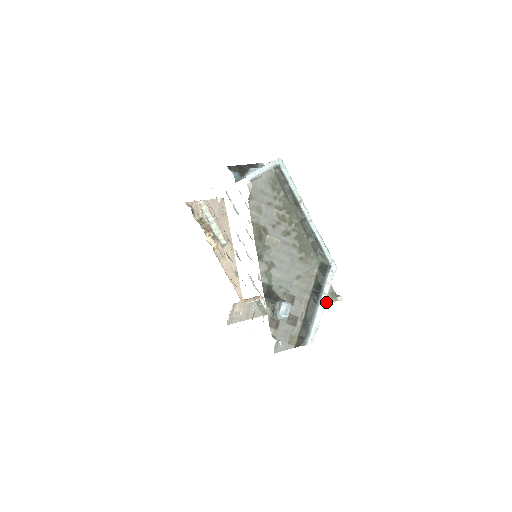
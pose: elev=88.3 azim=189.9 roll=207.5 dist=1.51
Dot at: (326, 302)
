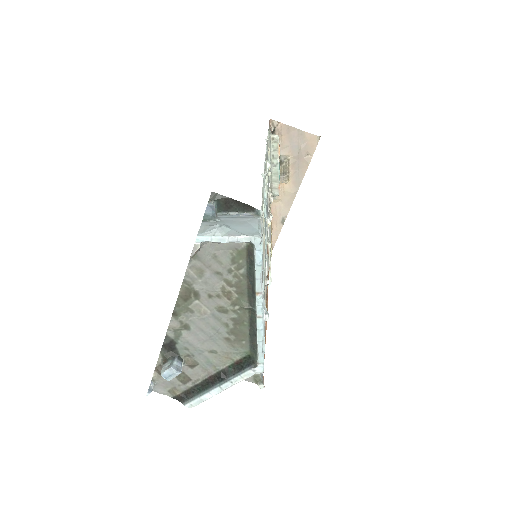
Dot at: occluded
